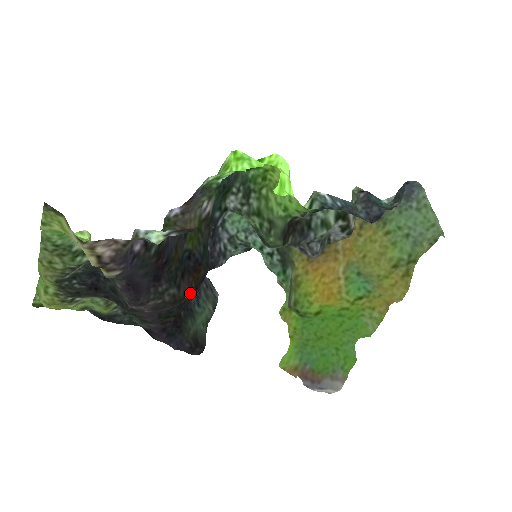
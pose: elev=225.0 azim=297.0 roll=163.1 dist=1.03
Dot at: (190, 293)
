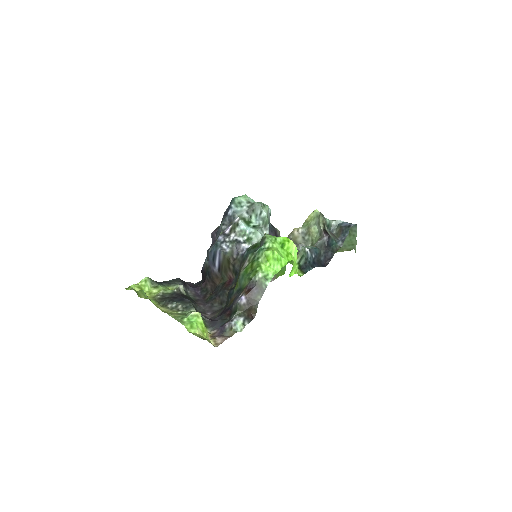
Dot at: (222, 287)
